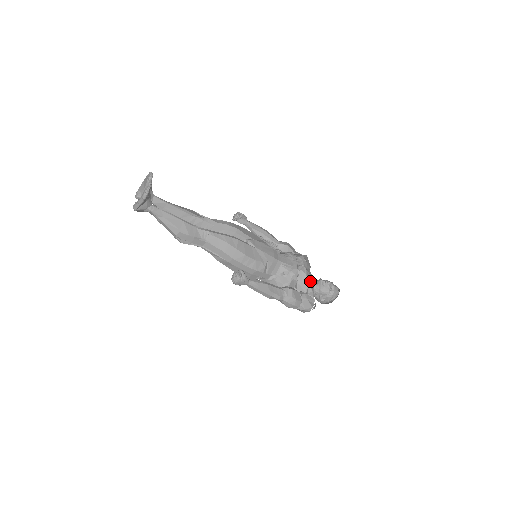
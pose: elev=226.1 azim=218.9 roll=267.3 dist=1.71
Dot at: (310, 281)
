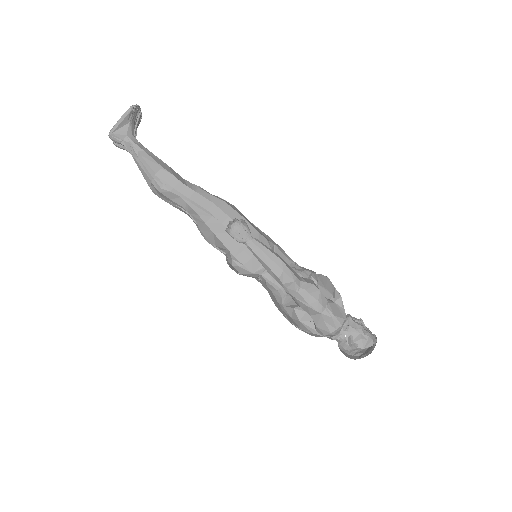
Dot at: occluded
